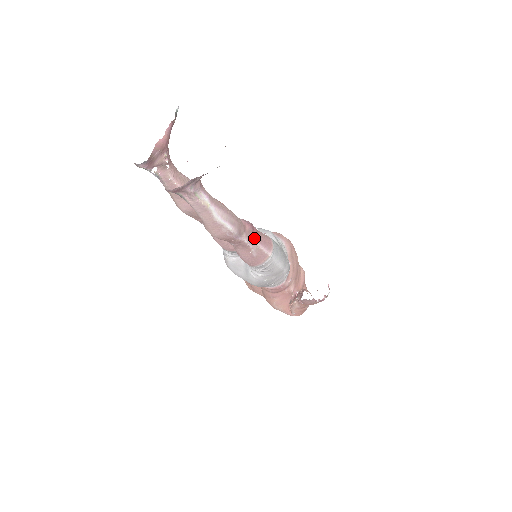
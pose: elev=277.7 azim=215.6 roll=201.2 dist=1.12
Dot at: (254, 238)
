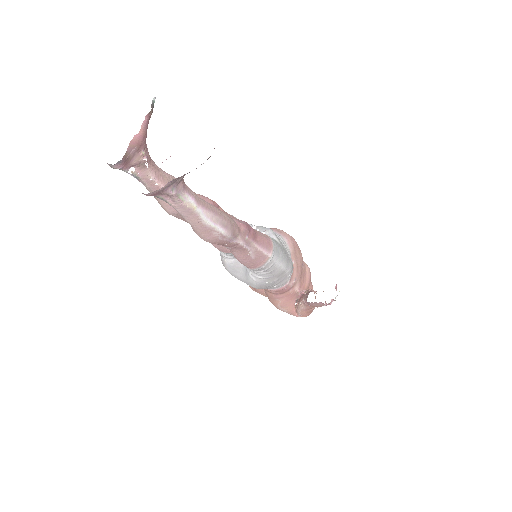
Dot at: (251, 239)
